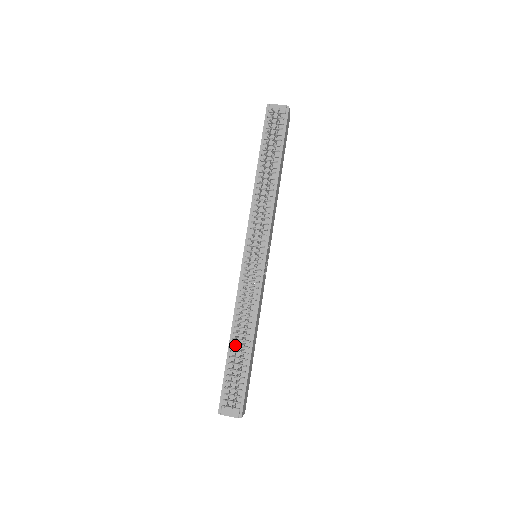
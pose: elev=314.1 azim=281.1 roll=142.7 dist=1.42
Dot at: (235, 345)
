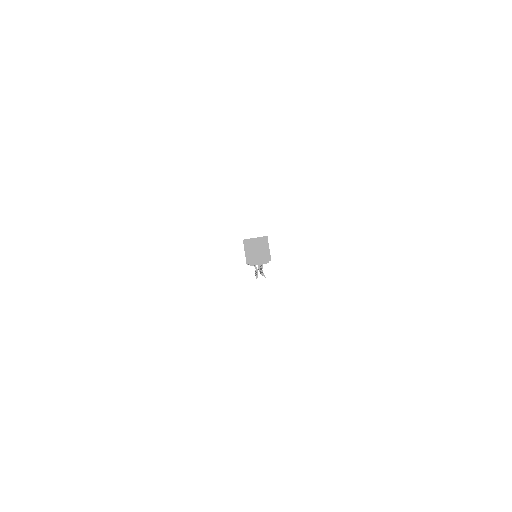
Dot at: occluded
